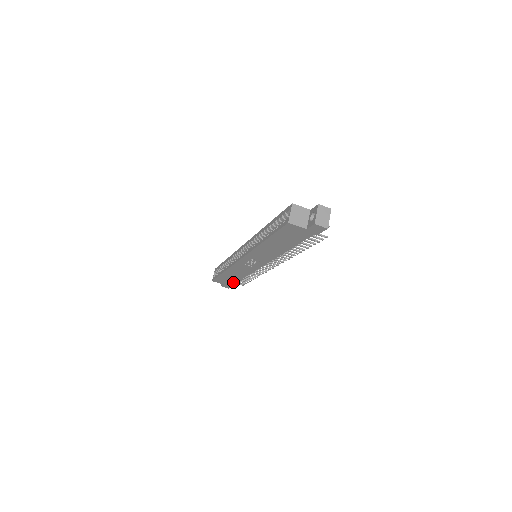
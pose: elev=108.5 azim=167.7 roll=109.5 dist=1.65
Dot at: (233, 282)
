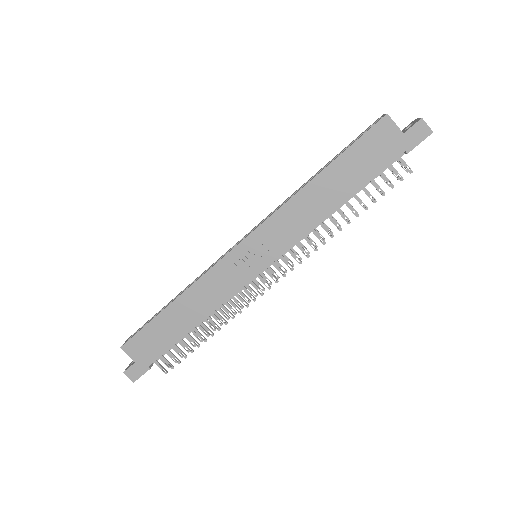
Dot at: (162, 349)
